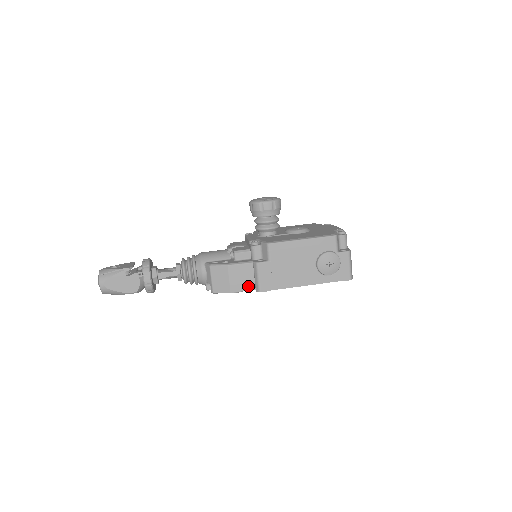
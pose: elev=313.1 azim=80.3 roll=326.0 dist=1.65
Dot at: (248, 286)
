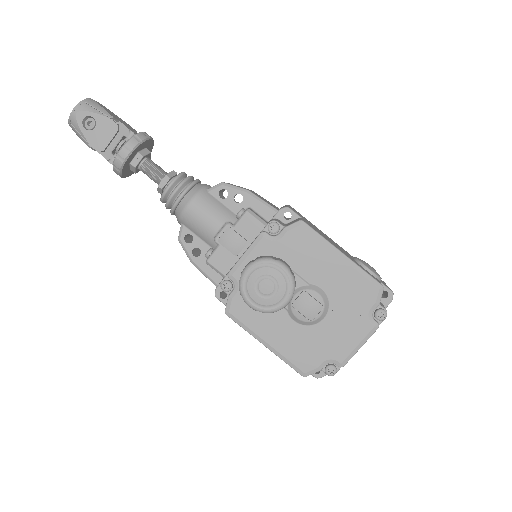
Dot at: occluded
